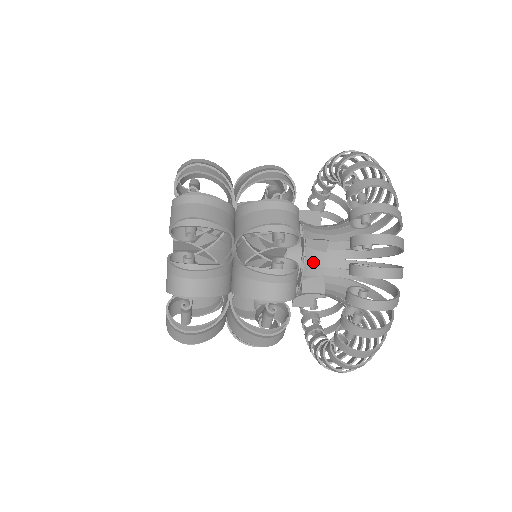
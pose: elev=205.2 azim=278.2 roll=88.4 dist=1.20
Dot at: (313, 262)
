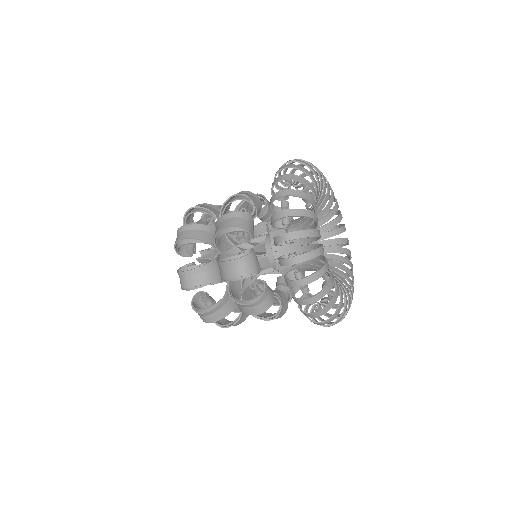
Dot at: (279, 247)
